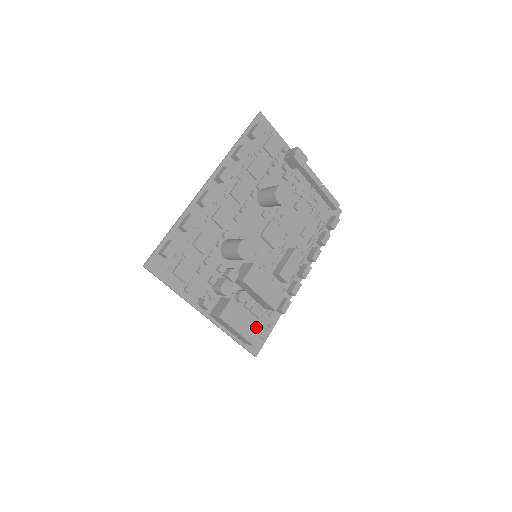
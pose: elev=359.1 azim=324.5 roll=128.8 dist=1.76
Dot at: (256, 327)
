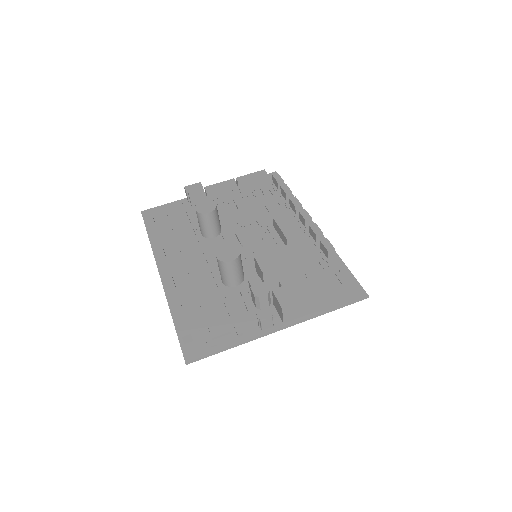
Dot at: (322, 278)
